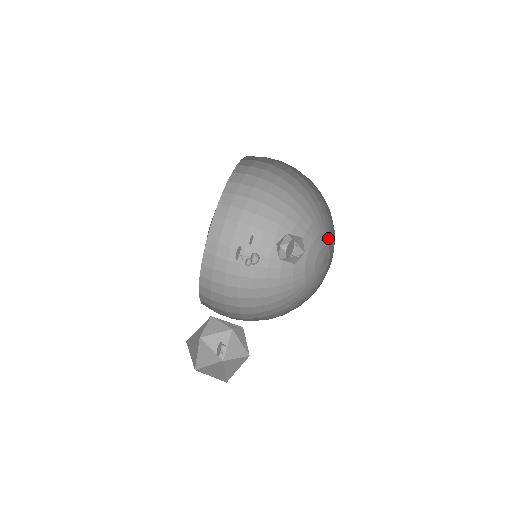
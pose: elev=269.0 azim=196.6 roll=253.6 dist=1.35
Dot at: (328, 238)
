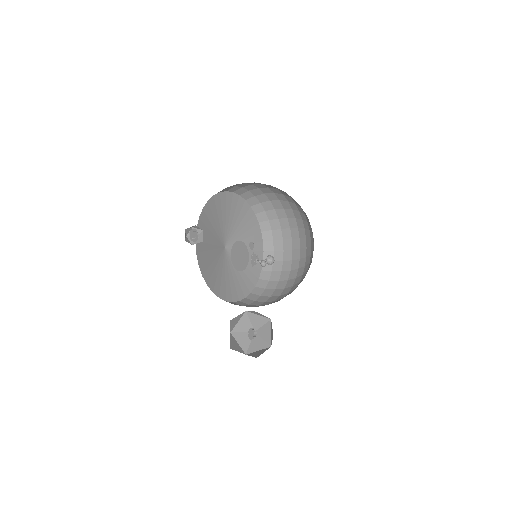
Dot at: occluded
